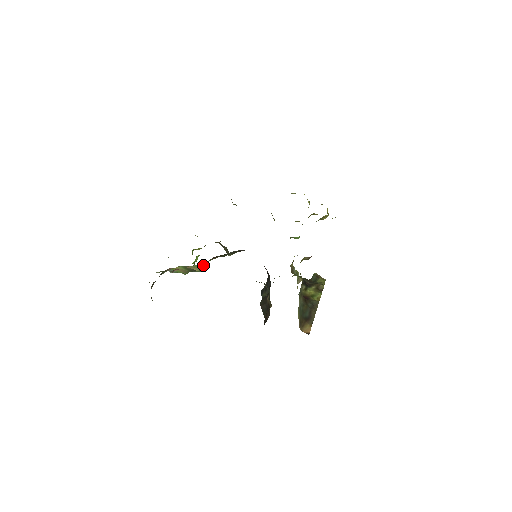
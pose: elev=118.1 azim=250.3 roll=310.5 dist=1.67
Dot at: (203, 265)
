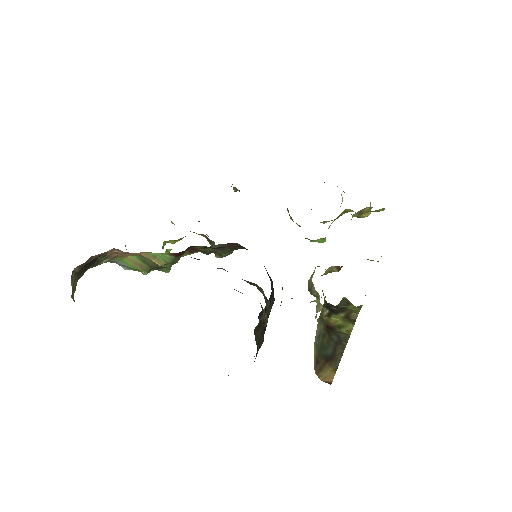
Dot at: (169, 256)
